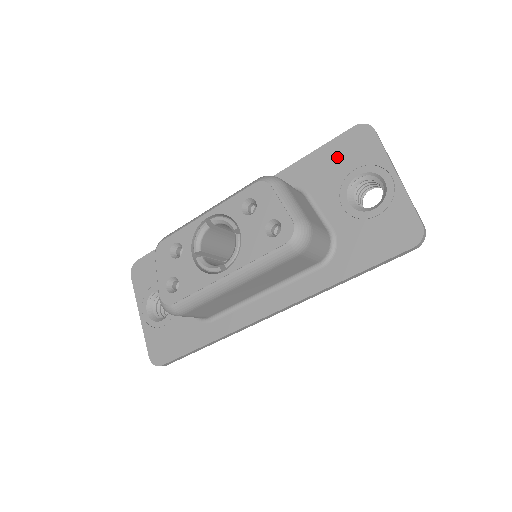
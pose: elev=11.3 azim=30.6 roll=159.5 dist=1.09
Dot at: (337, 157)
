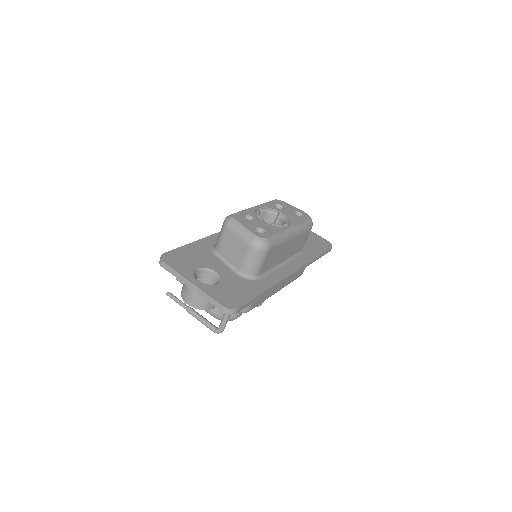
Dot at: occluded
